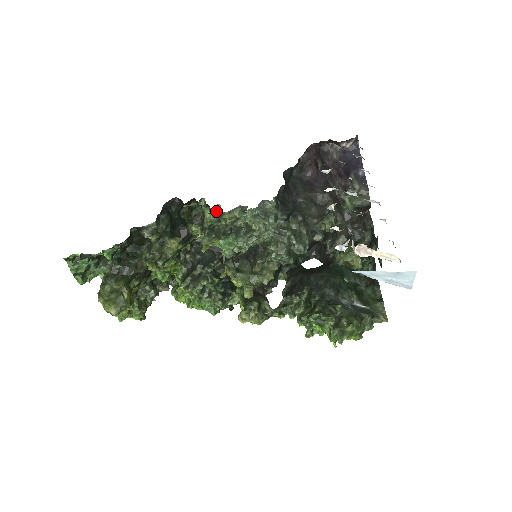
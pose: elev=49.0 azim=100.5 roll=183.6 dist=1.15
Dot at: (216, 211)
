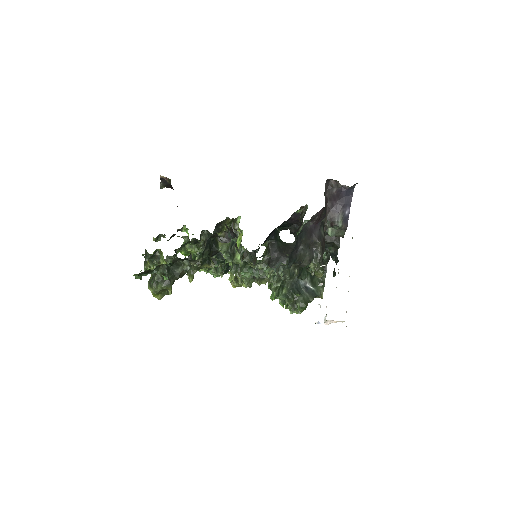
Dot at: occluded
